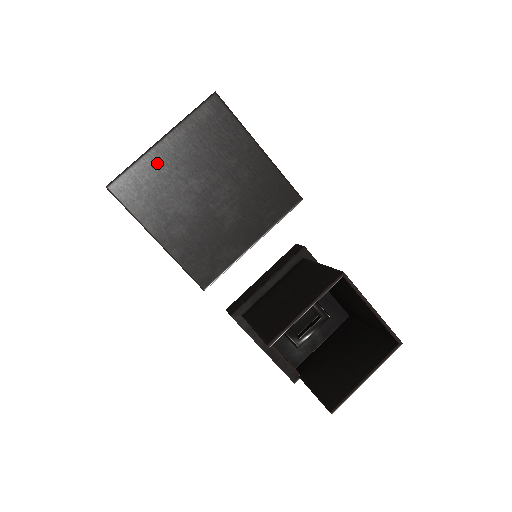
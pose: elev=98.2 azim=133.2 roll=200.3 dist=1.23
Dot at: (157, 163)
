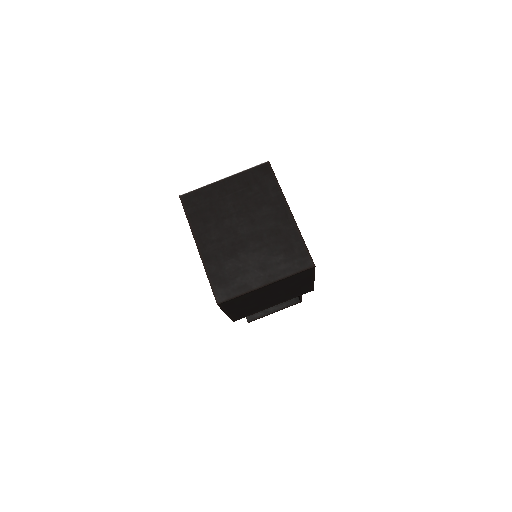
Dot at: (254, 293)
